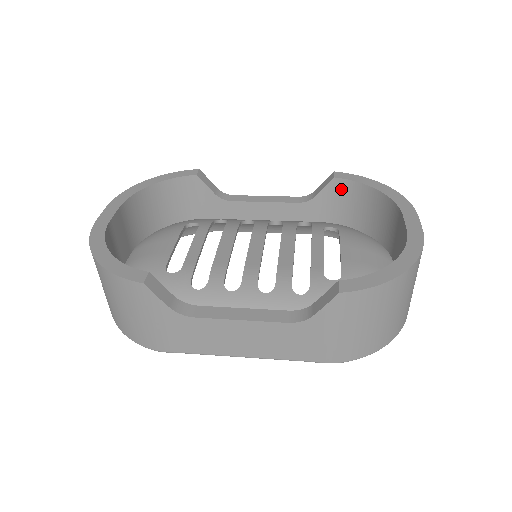
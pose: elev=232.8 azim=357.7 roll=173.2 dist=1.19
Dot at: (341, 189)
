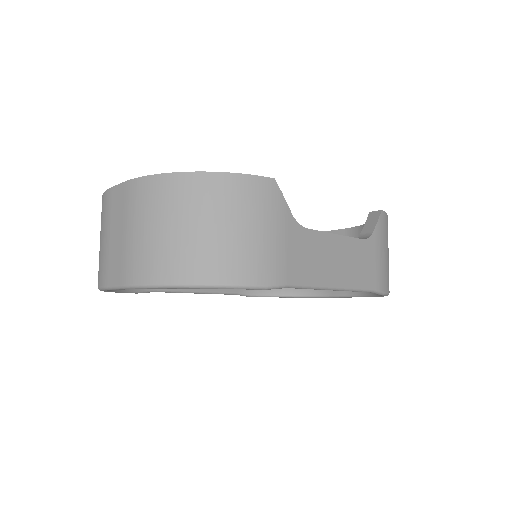
Dot at: occluded
